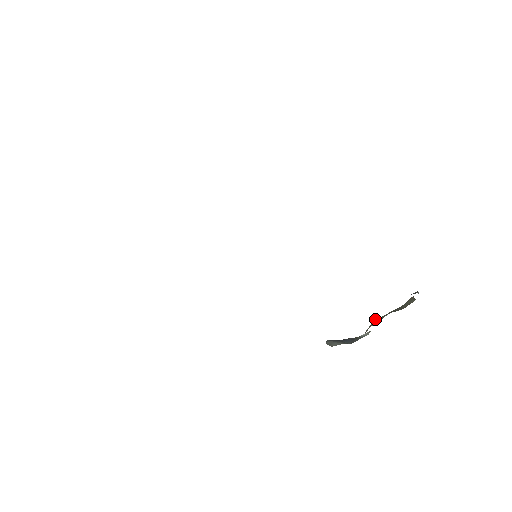
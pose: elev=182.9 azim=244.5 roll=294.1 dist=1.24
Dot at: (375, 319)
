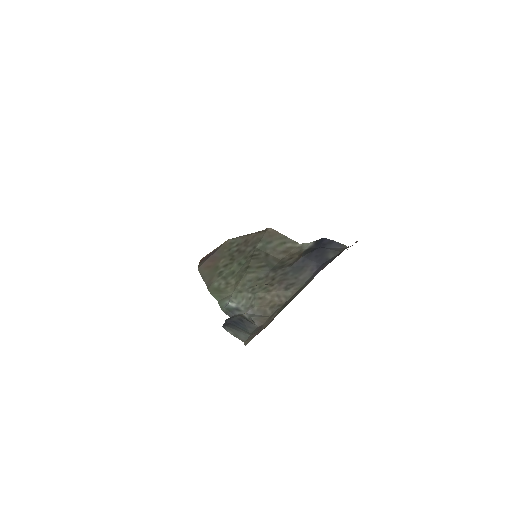
Dot at: (277, 291)
